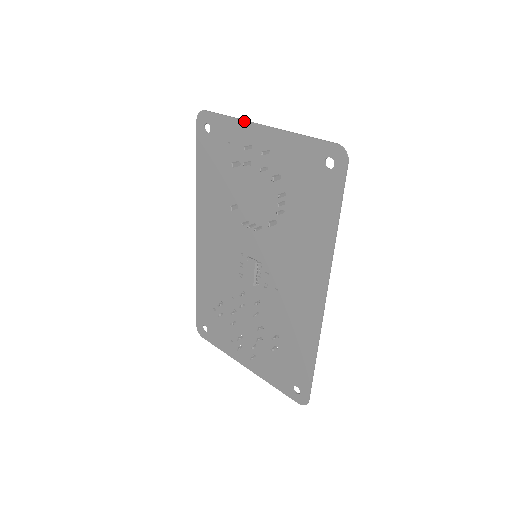
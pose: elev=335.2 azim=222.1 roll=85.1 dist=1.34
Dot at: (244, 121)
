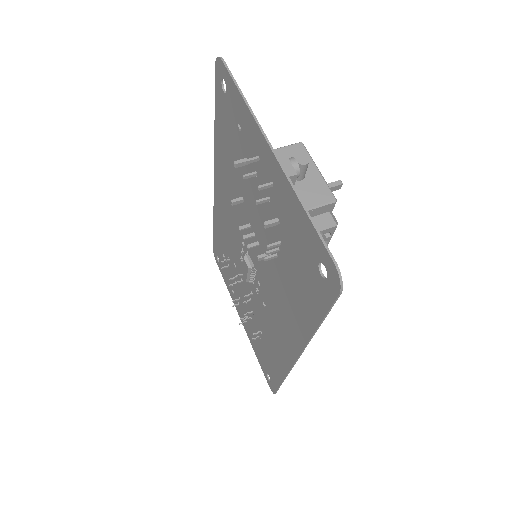
Dot at: (255, 121)
